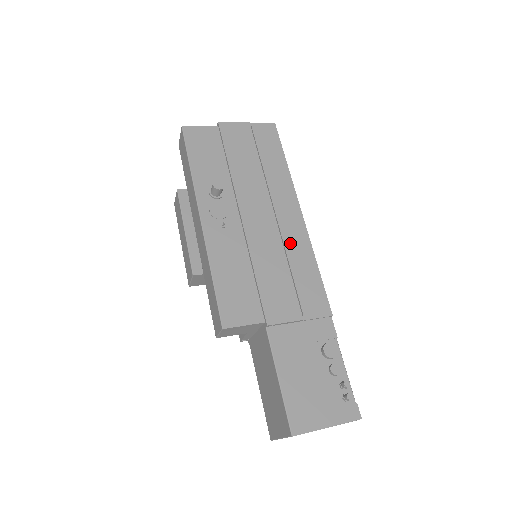
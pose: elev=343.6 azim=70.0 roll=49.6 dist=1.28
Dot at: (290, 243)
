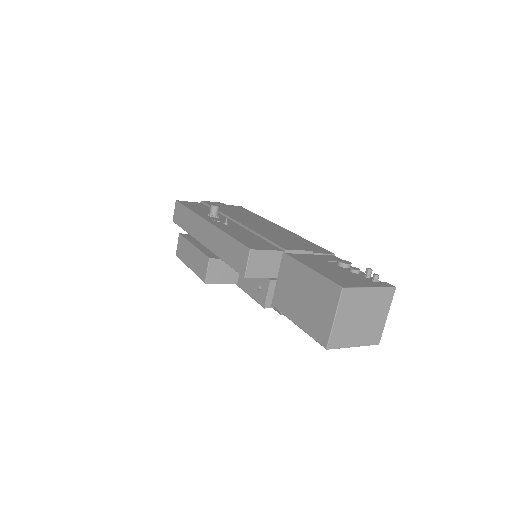
Dot at: (281, 233)
